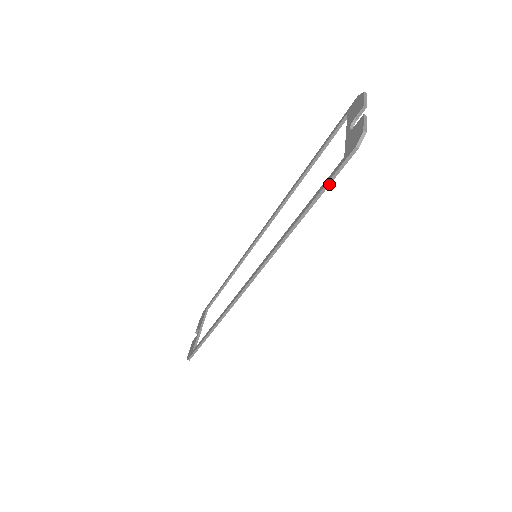
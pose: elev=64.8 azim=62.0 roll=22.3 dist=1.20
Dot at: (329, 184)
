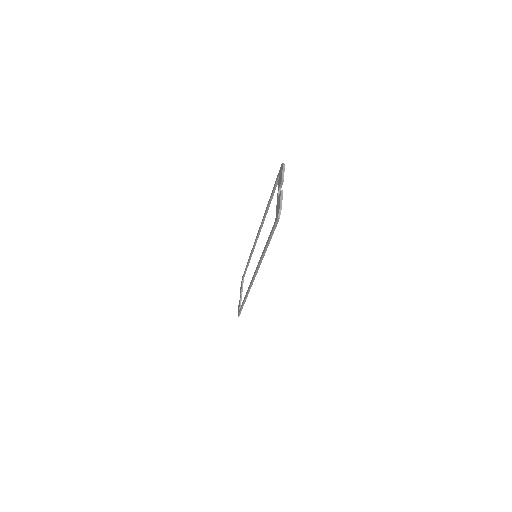
Dot at: occluded
